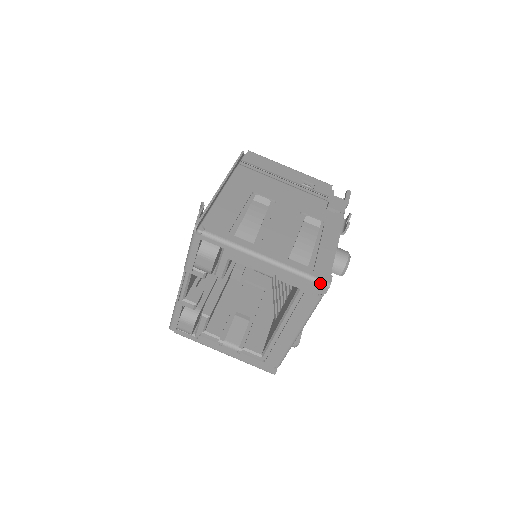
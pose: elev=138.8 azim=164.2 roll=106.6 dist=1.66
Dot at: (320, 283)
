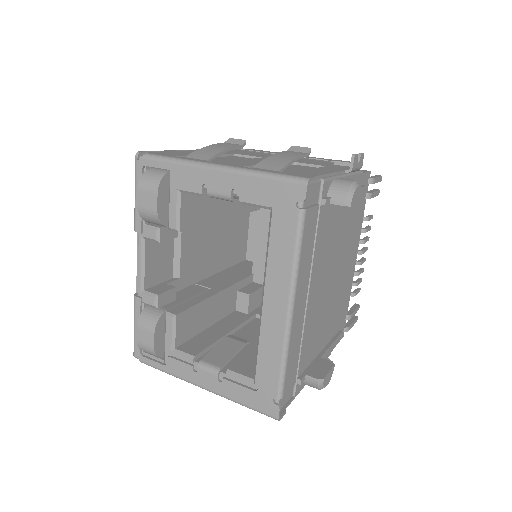
Dot at: (293, 180)
